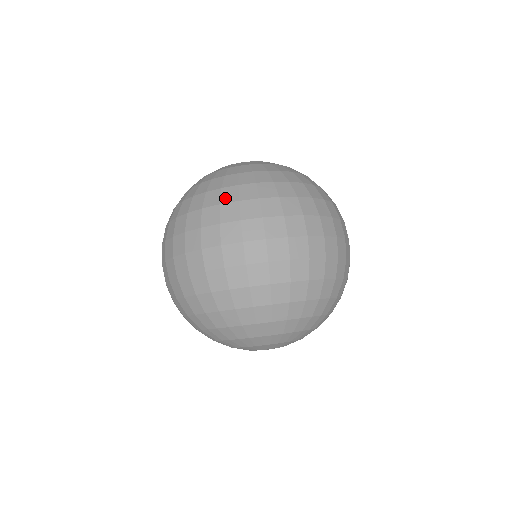
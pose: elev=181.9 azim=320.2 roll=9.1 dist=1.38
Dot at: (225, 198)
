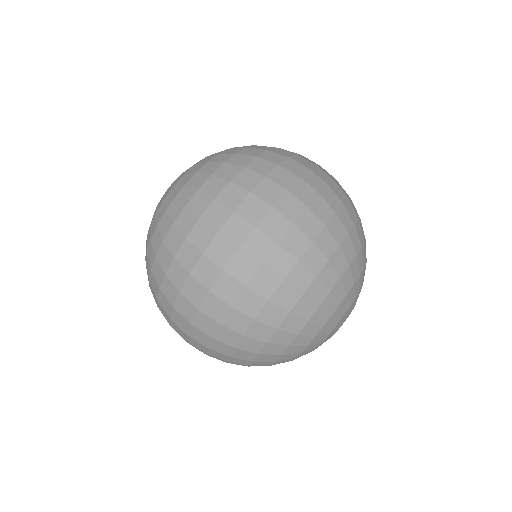
Dot at: (253, 153)
